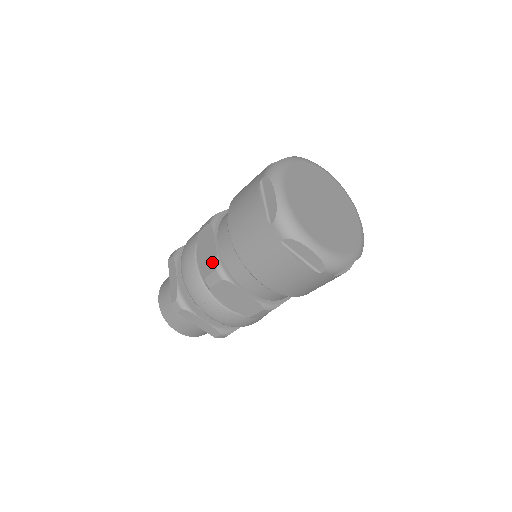
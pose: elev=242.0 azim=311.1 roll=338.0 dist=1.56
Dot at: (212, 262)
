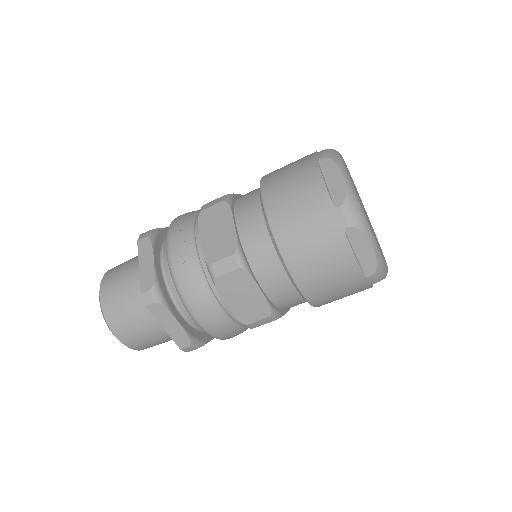
Dot at: occluded
